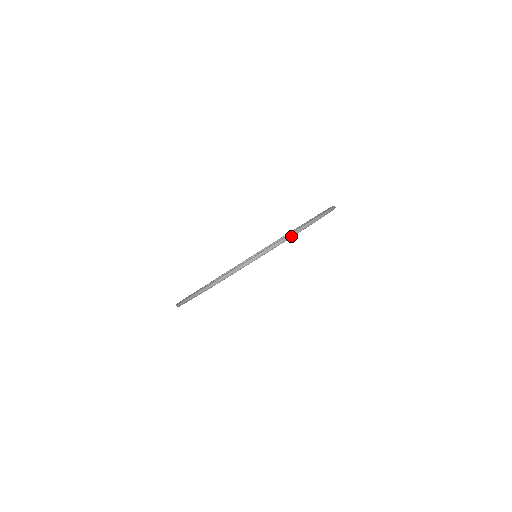
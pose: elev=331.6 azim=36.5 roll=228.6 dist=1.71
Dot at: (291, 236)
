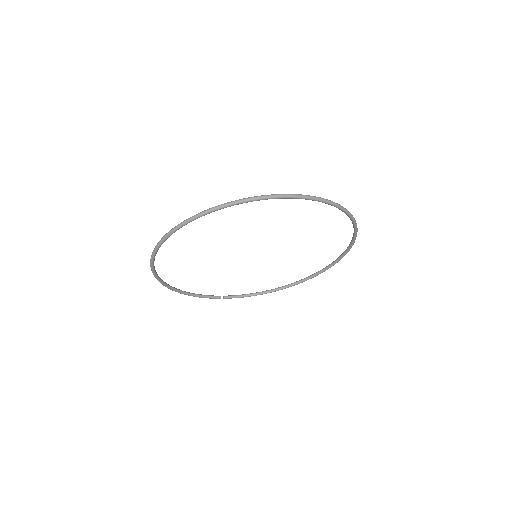
Dot at: (258, 198)
